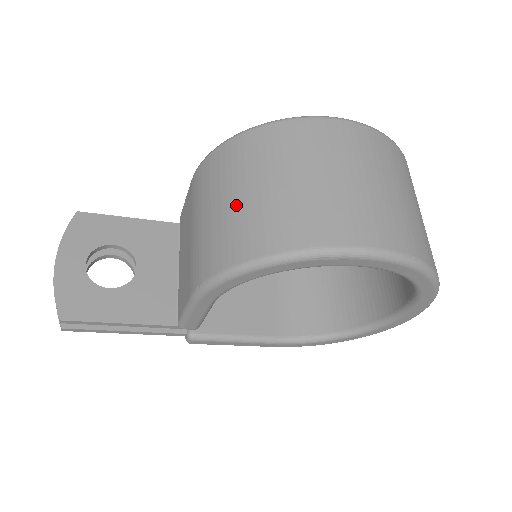
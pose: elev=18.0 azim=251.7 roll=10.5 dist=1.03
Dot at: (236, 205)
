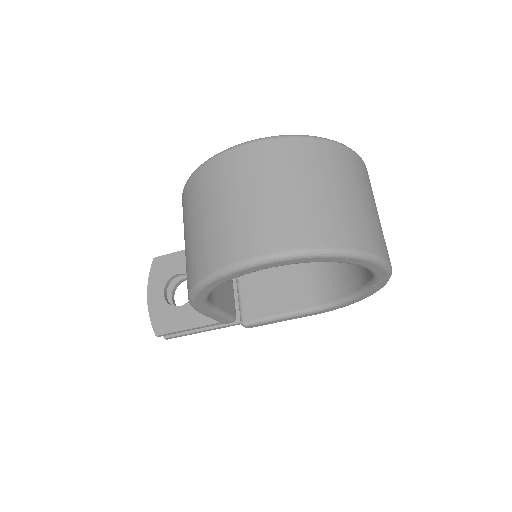
Dot at: (186, 245)
